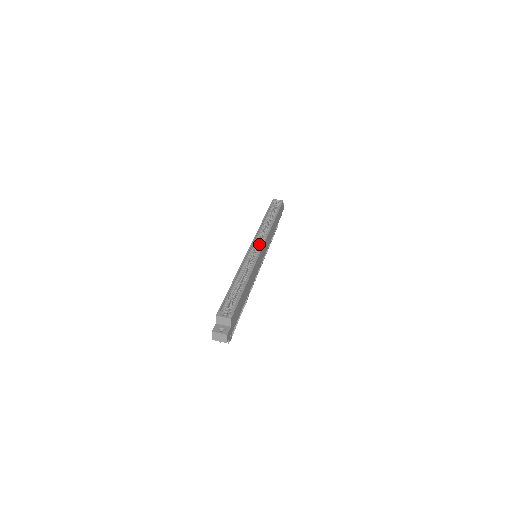
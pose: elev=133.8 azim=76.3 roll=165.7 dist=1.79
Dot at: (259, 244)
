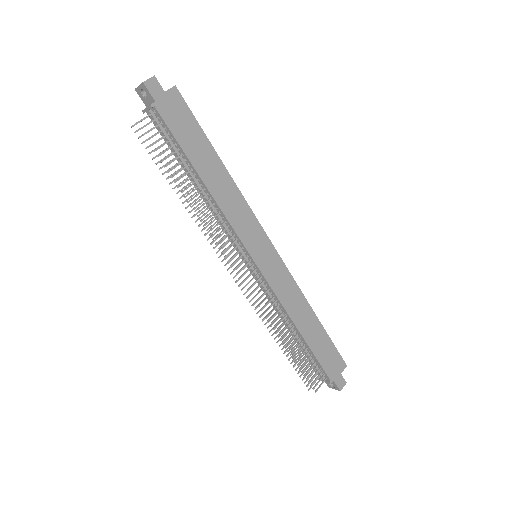
Dot at: occluded
